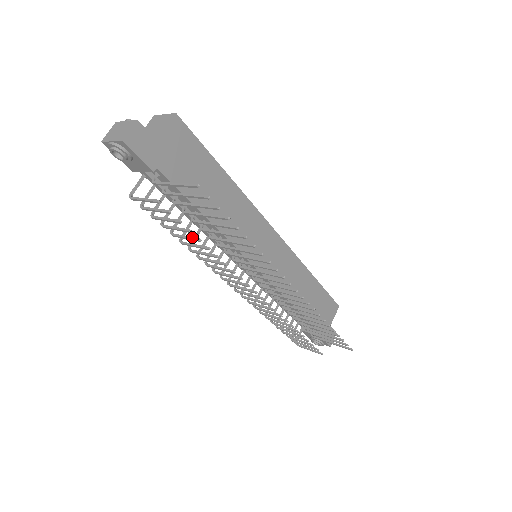
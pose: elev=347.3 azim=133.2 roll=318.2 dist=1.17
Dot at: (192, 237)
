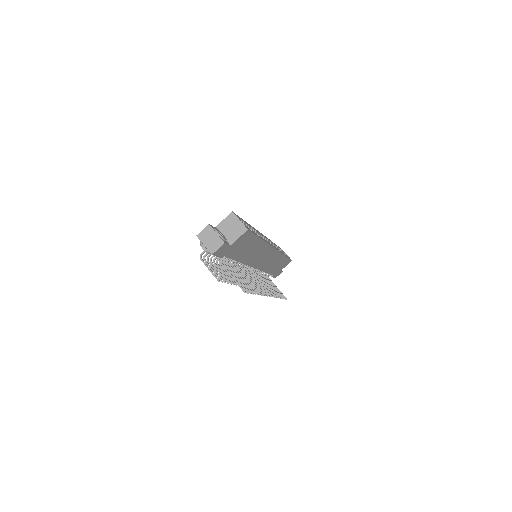
Dot at: (227, 278)
